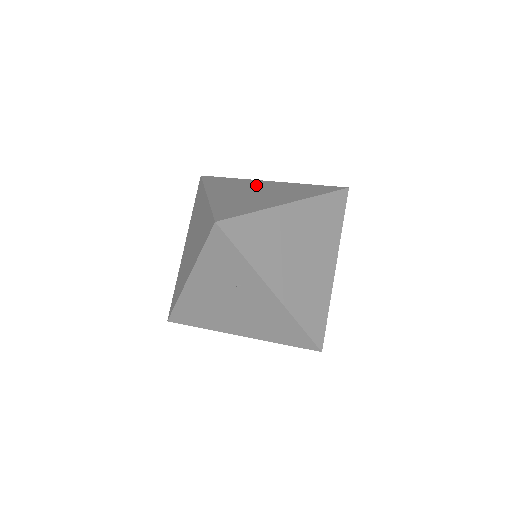
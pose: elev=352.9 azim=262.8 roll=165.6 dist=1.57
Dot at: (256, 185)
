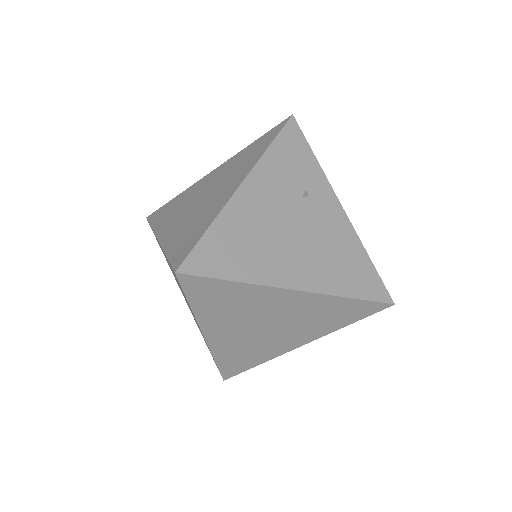
Dot at: occluded
